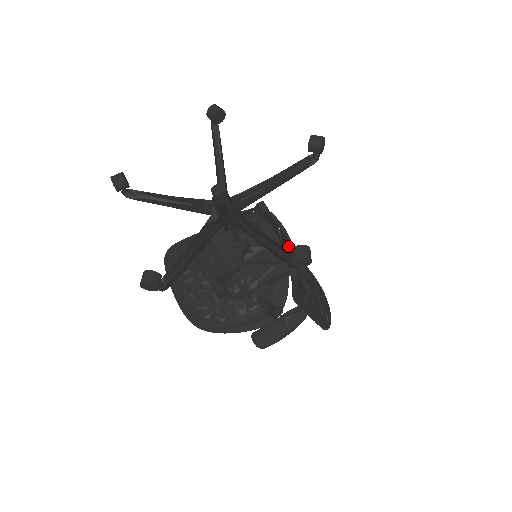
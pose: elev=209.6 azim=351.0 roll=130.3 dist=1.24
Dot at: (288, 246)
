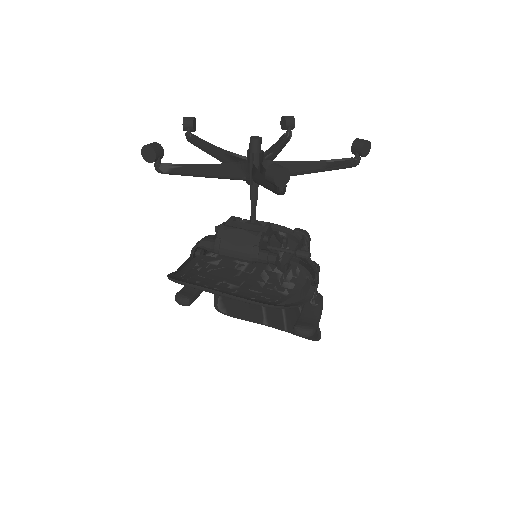
Dot at: (283, 230)
